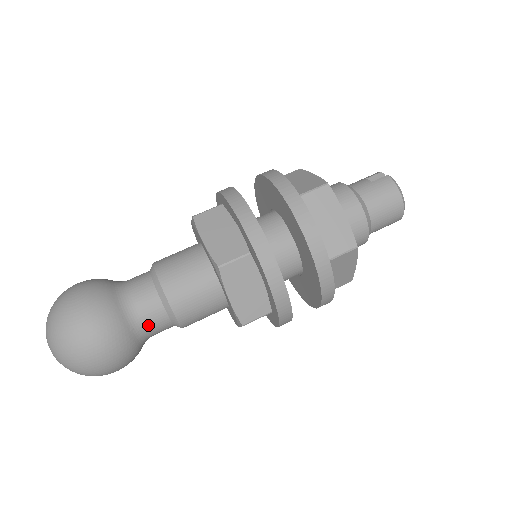
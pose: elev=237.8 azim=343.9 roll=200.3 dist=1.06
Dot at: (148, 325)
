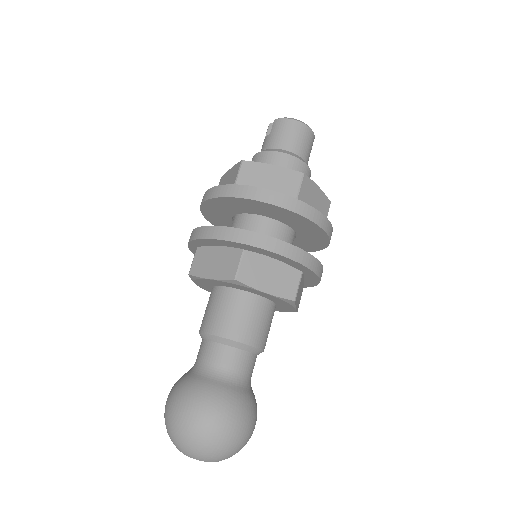
Dot at: (238, 371)
